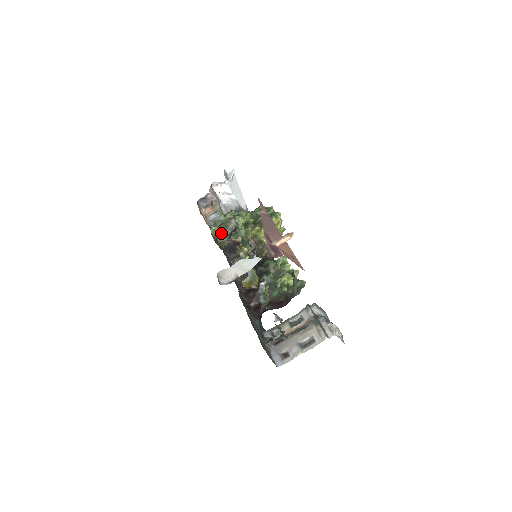
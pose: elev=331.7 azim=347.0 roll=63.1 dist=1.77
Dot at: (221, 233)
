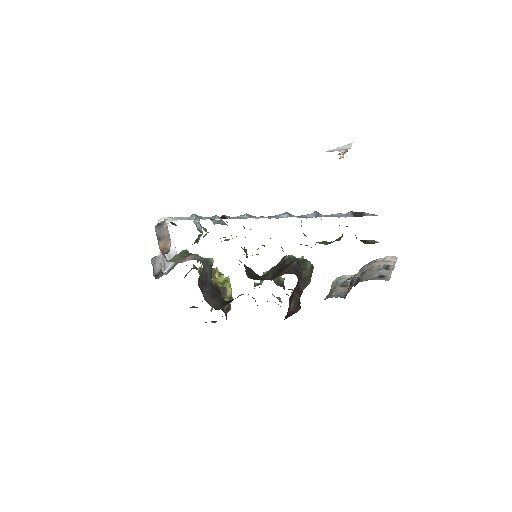
Dot at: (194, 256)
